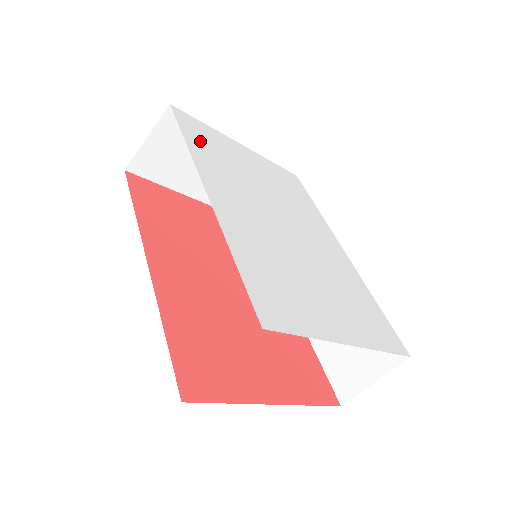
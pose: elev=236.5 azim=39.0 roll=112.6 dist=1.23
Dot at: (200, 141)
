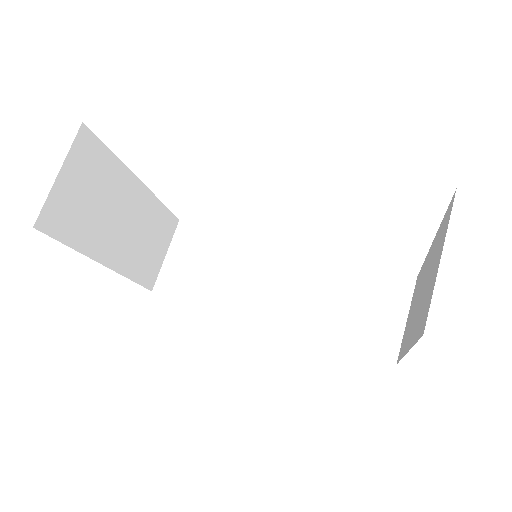
Dot at: occluded
